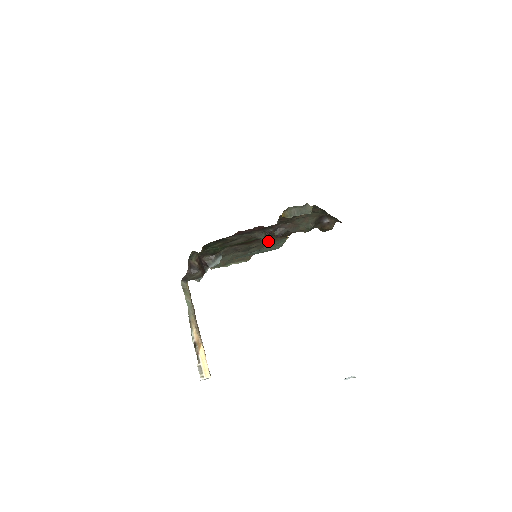
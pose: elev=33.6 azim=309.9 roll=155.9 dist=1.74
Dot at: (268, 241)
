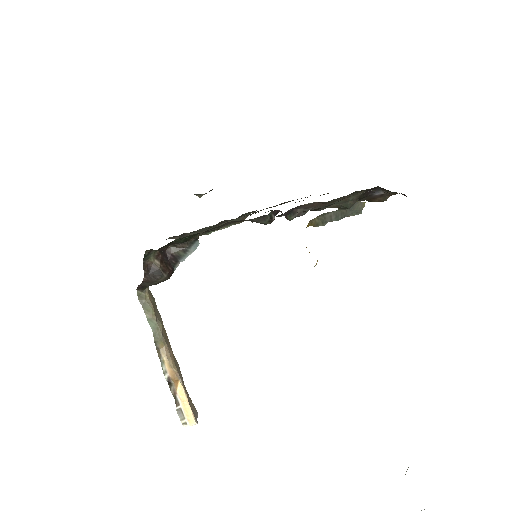
Dot at: occluded
